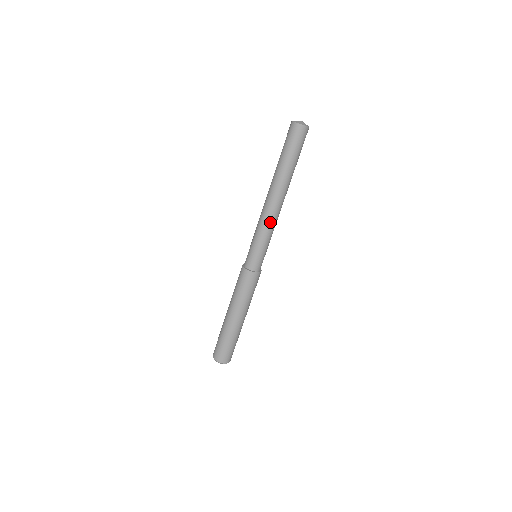
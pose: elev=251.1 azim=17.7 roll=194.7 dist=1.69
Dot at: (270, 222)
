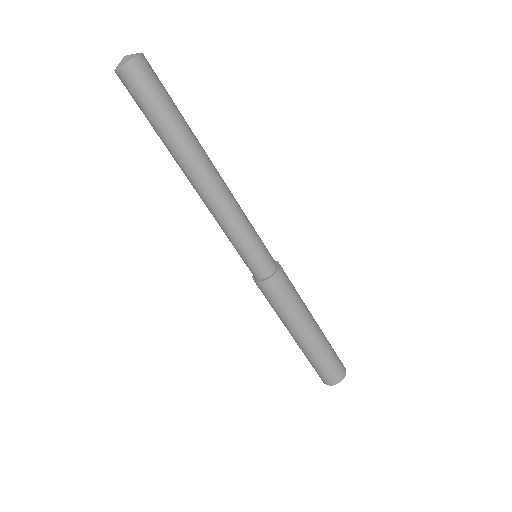
Dot at: (223, 213)
